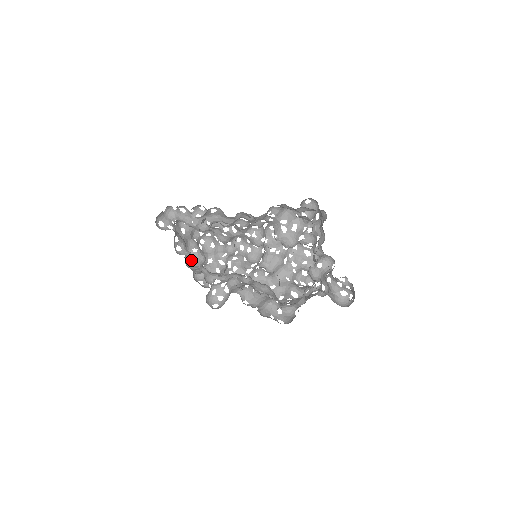
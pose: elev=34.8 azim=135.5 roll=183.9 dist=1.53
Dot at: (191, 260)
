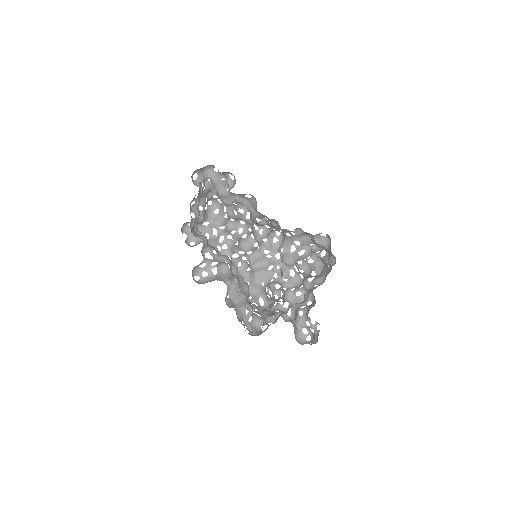
Dot at: occluded
